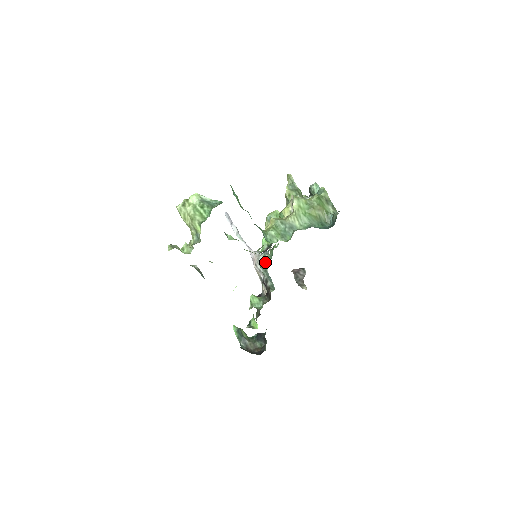
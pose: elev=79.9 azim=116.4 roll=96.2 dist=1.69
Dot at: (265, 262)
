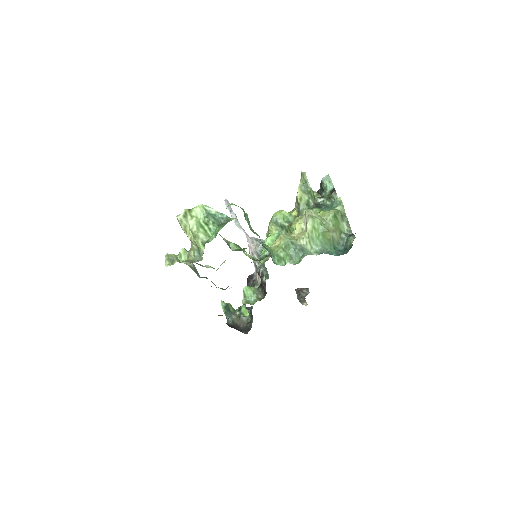
Dot at: occluded
